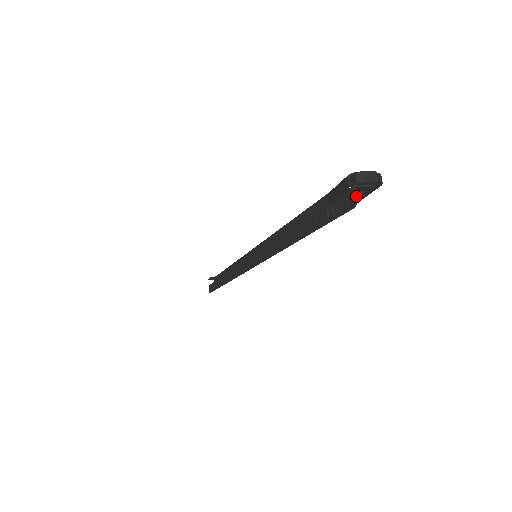
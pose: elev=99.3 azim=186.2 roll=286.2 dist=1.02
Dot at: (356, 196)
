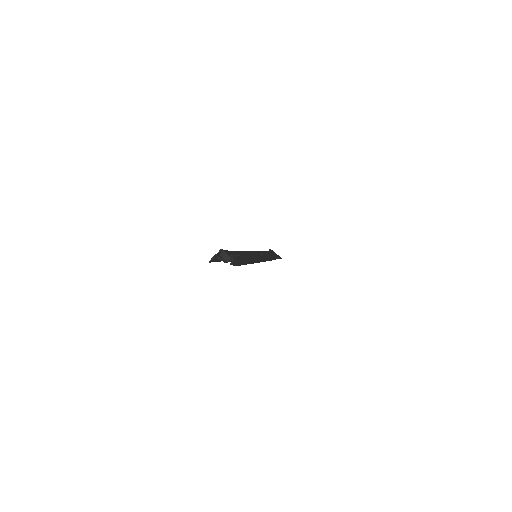
Dot at: occluded
